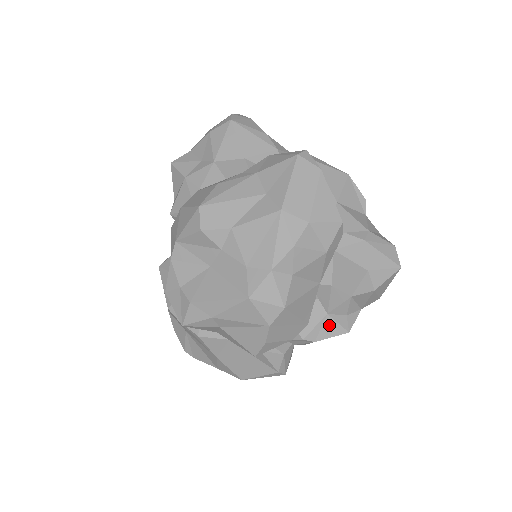
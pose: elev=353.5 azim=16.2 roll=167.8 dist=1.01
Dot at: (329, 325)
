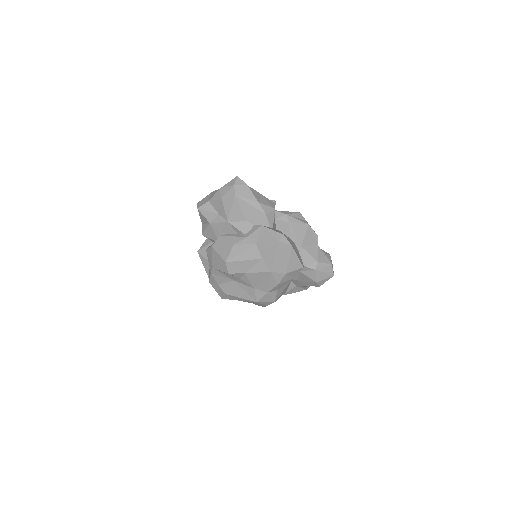
Dot at: (297, 289)
